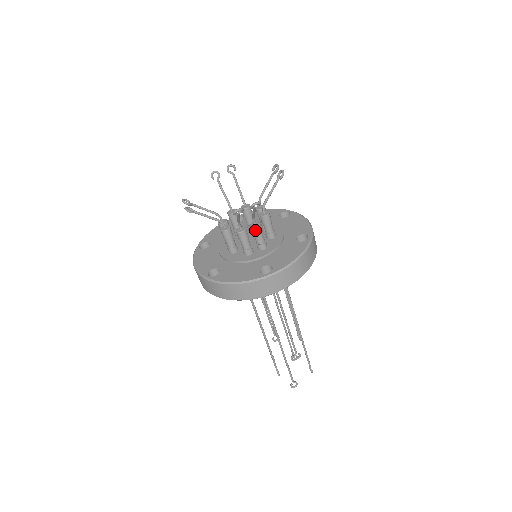
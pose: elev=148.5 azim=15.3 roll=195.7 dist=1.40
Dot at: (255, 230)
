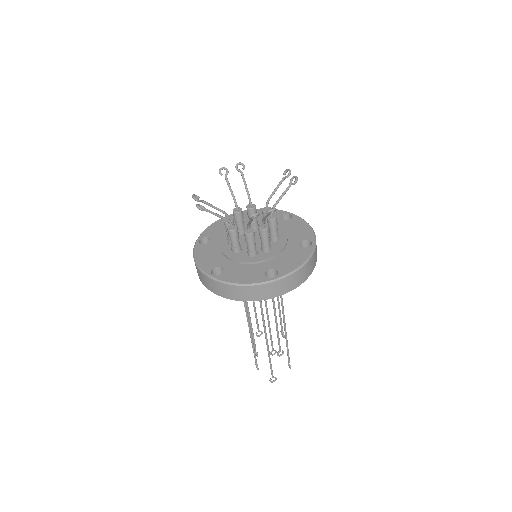
Dot at: (263, 233)
